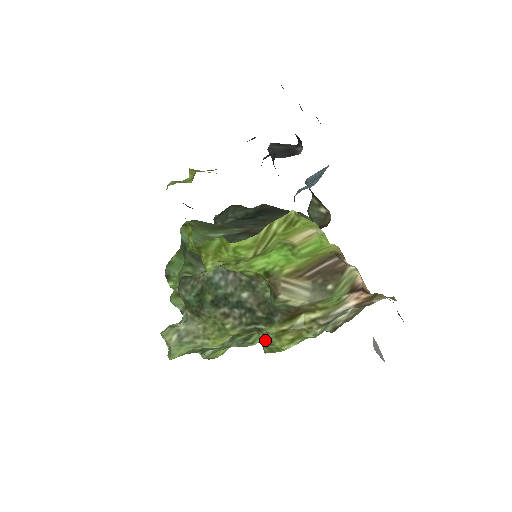
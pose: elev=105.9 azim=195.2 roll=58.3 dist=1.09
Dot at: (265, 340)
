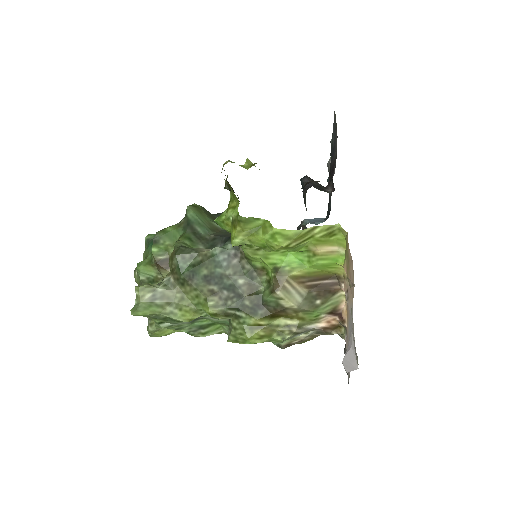
Dot at: (237, 328)
